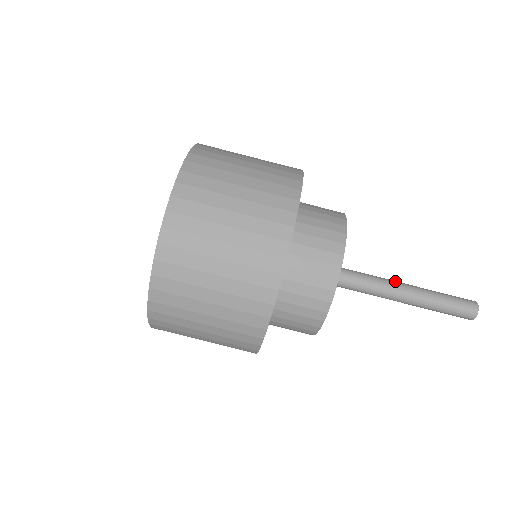
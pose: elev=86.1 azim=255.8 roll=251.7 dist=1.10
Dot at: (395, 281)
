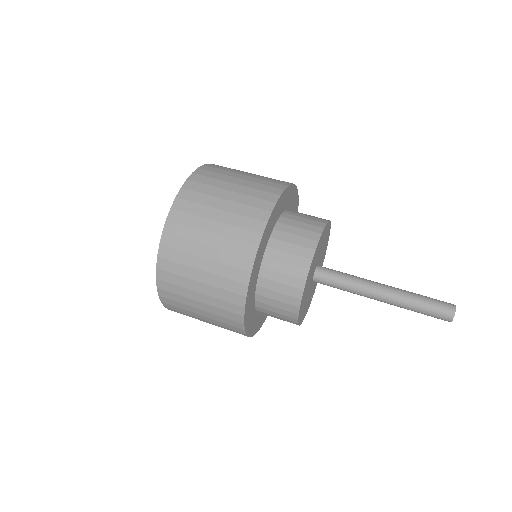
Dot at: occluded
